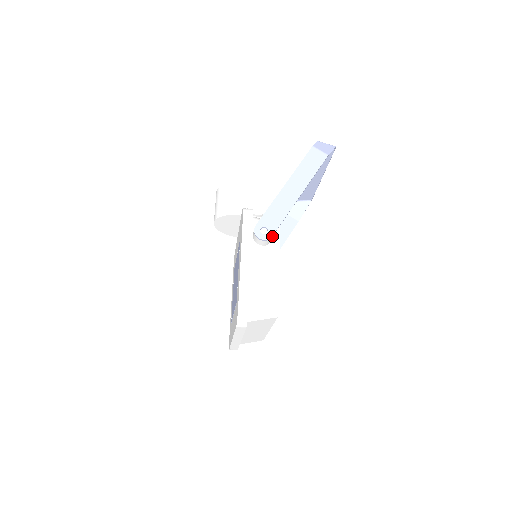
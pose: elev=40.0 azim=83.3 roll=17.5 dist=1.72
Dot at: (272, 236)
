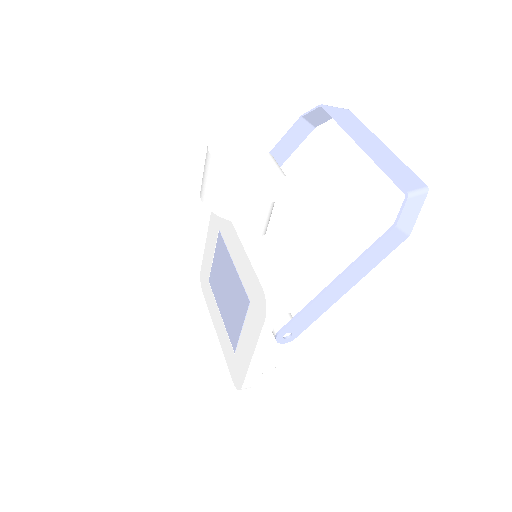
Dot at: (295, 336)
